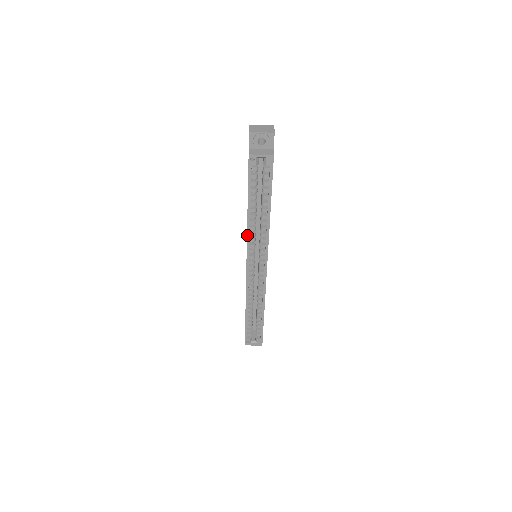
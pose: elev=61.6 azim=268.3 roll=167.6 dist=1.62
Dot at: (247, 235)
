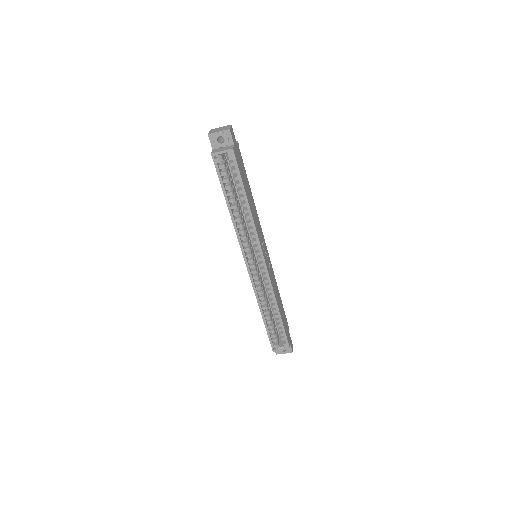
Dot at: (236, 233)
